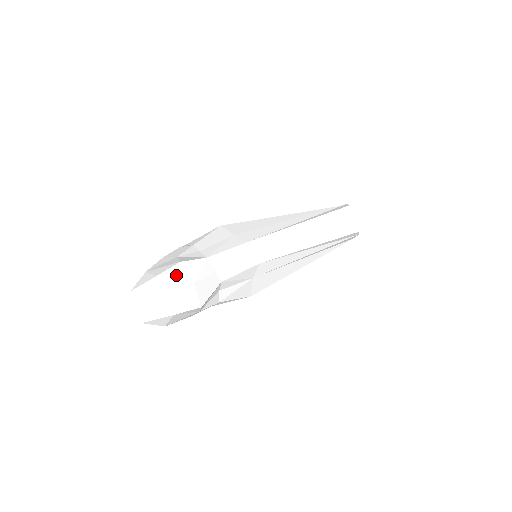
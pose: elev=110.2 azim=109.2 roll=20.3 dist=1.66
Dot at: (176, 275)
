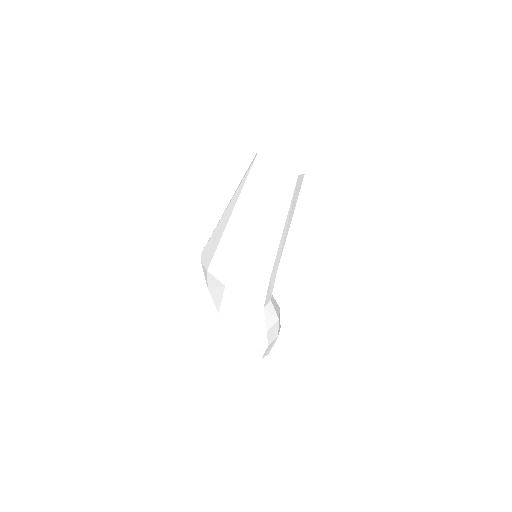
Dot at: (272, 333)
